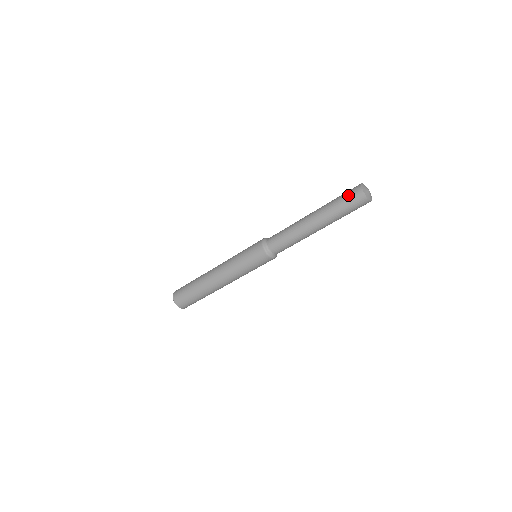
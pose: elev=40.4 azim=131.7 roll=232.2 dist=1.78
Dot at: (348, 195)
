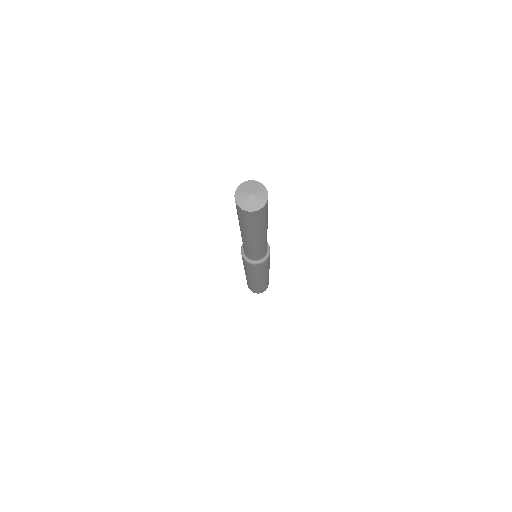
Dot at: occluded
